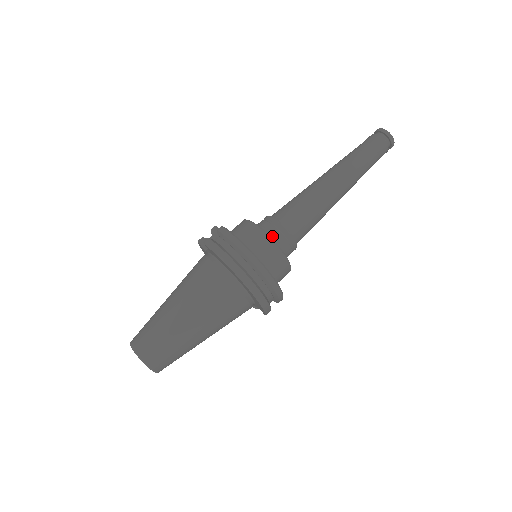
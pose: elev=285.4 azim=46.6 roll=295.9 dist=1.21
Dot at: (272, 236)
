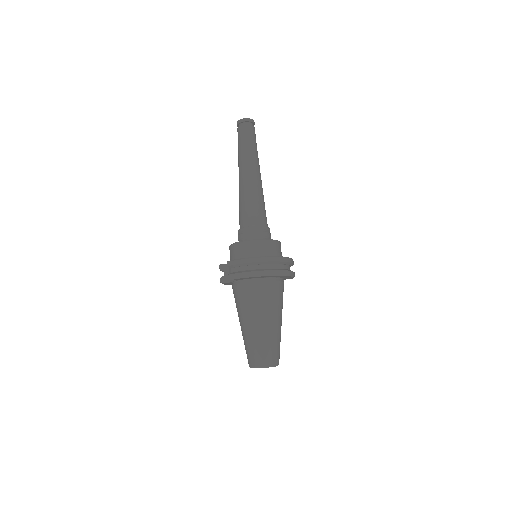
Dot at: (255, 238)
